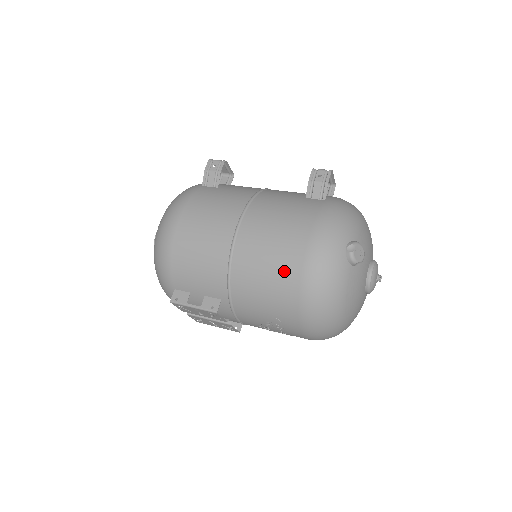
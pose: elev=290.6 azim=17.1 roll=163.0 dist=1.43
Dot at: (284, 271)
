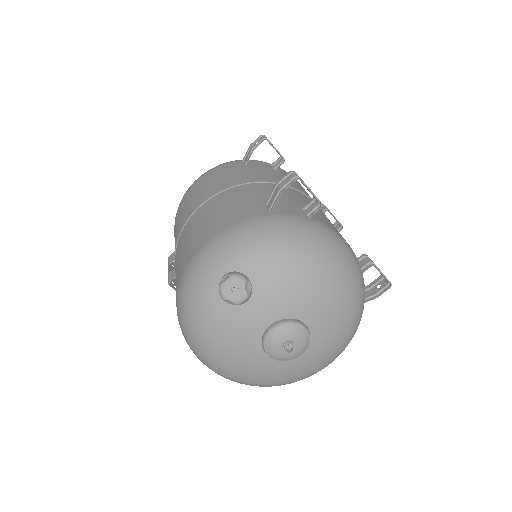
Dot at: (180, 268)
